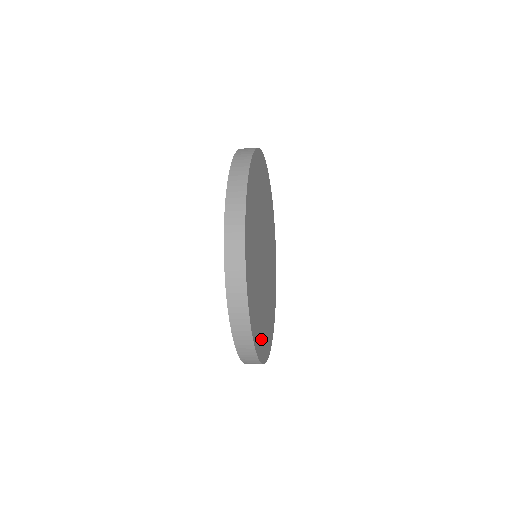
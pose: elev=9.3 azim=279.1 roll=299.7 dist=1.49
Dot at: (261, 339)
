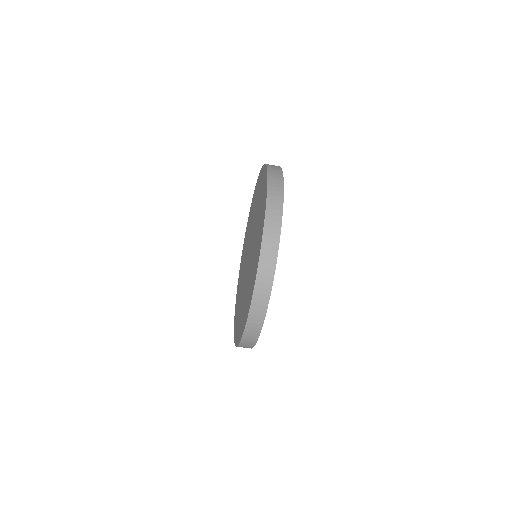
Dot at: occluded
